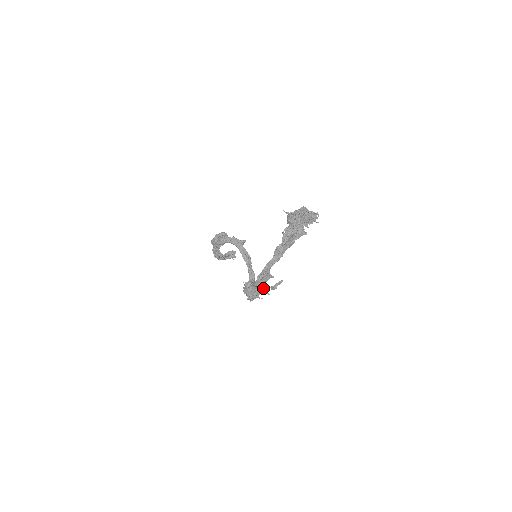
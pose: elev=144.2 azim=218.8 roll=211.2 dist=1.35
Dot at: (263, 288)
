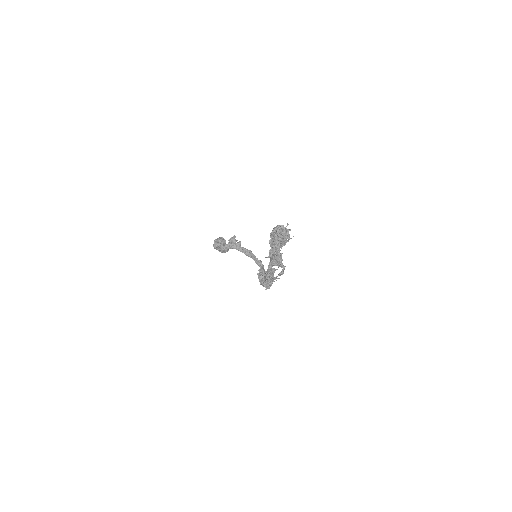
Dot at: (274, 279)
